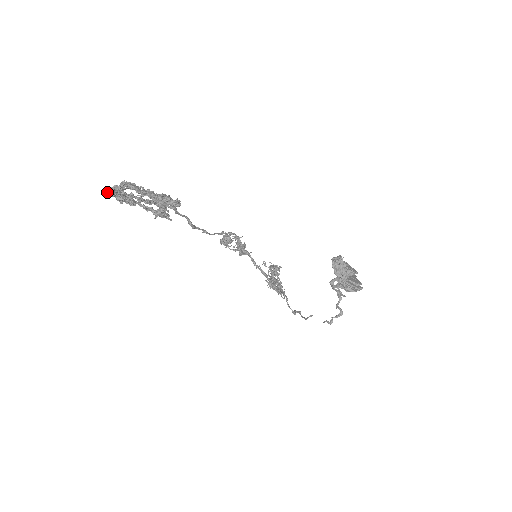
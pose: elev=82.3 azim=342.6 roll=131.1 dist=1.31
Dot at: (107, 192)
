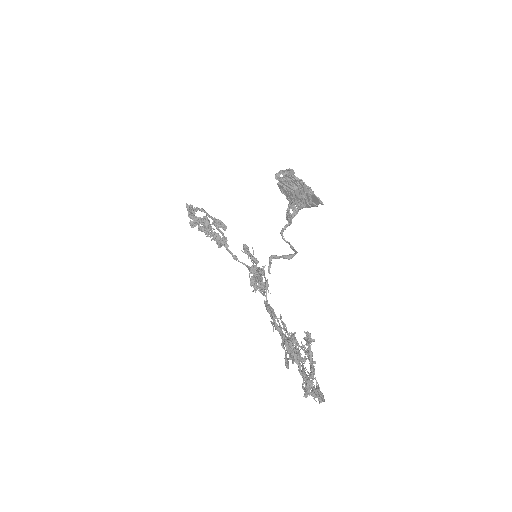
Dot at: occluded
